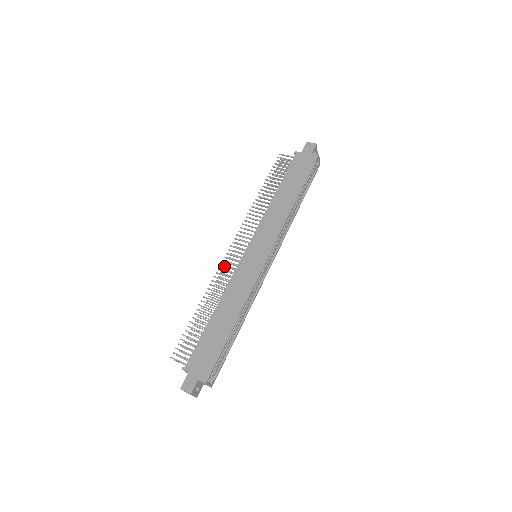
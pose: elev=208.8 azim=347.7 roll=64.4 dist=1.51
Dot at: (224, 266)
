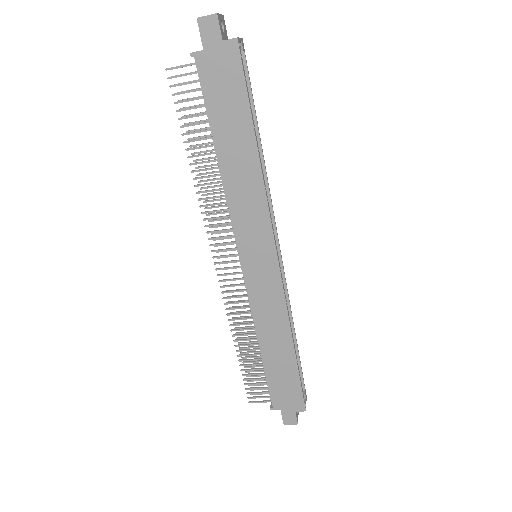
Dot at: occluded
